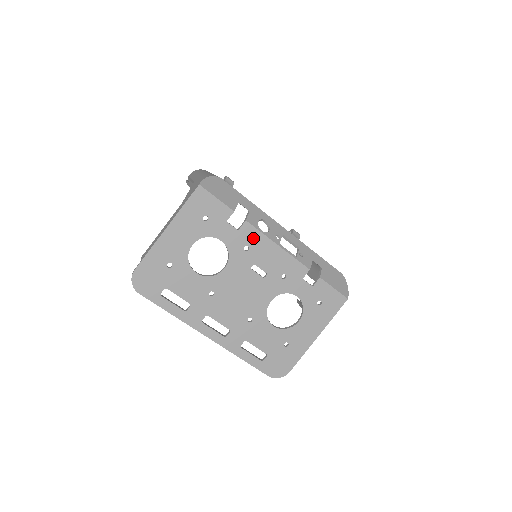
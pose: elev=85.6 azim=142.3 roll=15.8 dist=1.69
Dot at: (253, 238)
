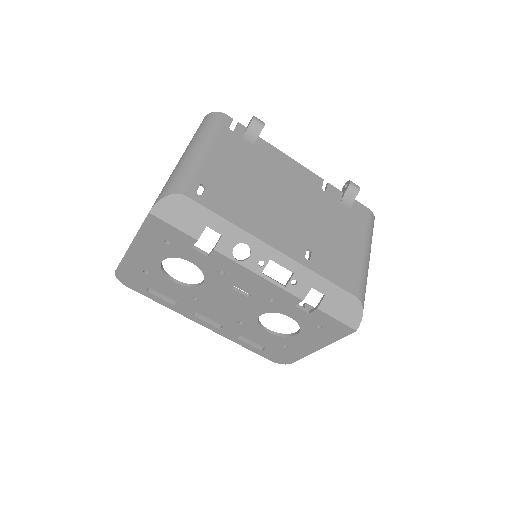
Dot at: (227, 265)
